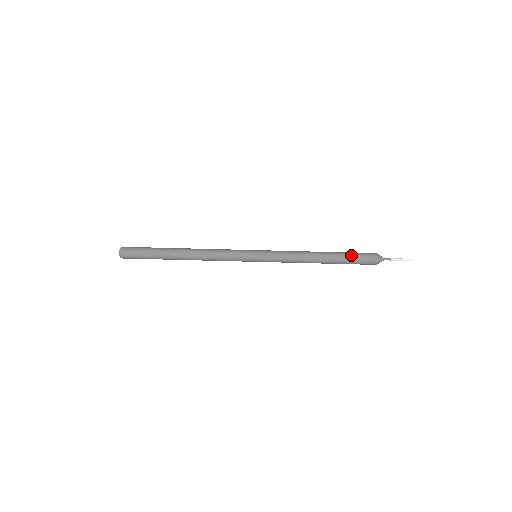
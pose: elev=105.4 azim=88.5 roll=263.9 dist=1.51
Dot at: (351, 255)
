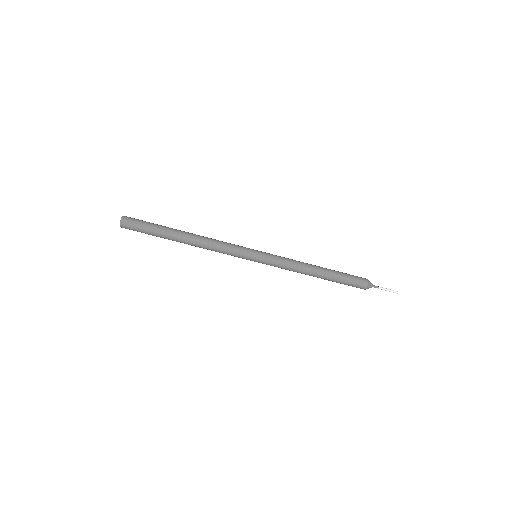
Dot at: (344, 281)
